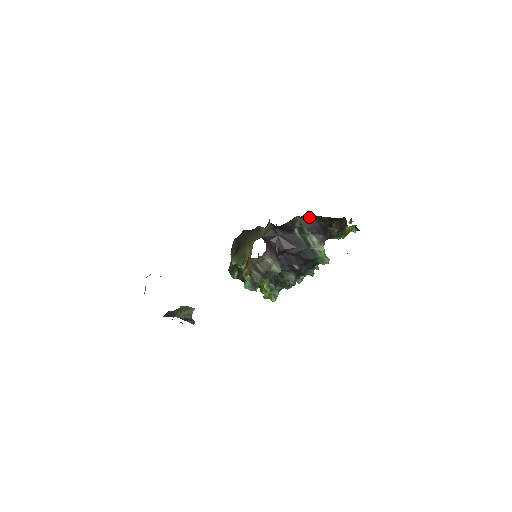
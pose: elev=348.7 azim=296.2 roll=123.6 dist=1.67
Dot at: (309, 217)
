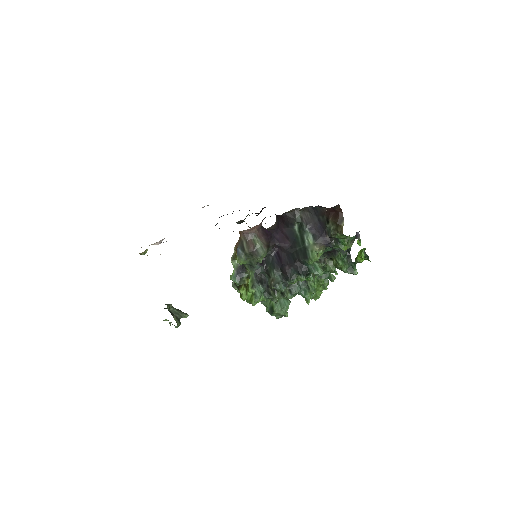
Dot at: (310, 210)
